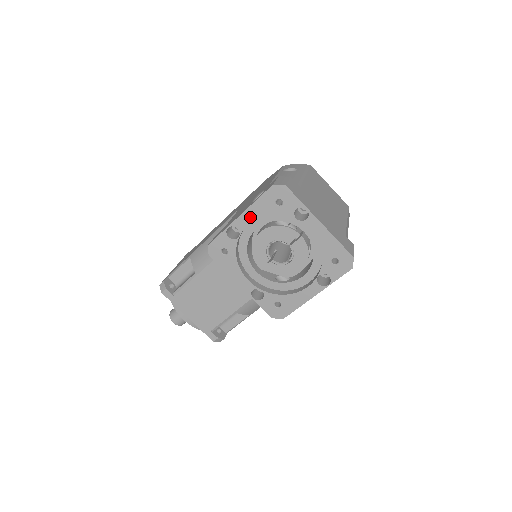
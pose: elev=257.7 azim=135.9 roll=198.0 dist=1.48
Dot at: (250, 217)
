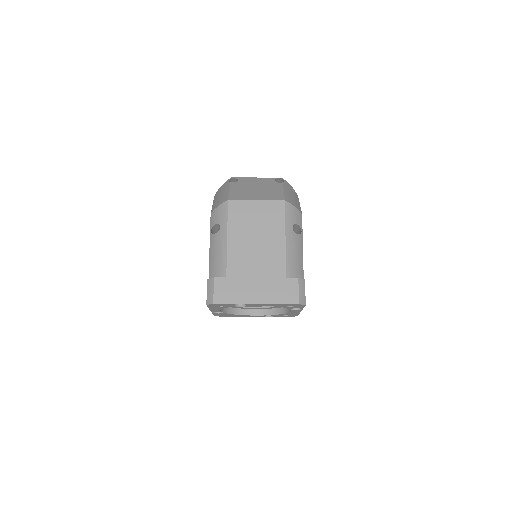
Dot at: (216, 310)
